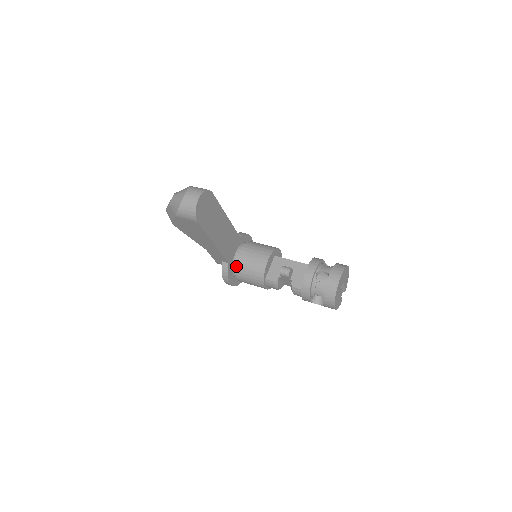
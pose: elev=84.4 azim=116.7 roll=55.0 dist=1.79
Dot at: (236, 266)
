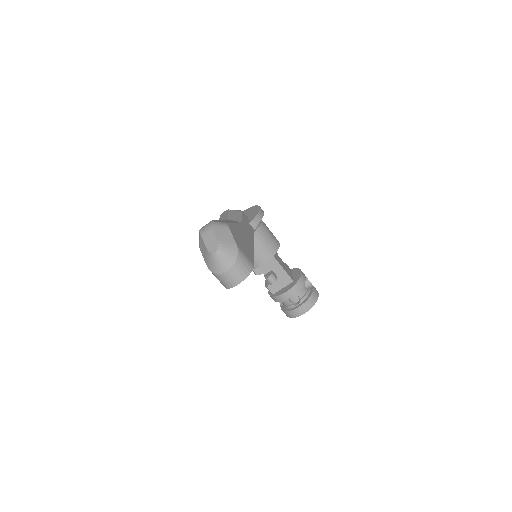
Dot at: occluded
